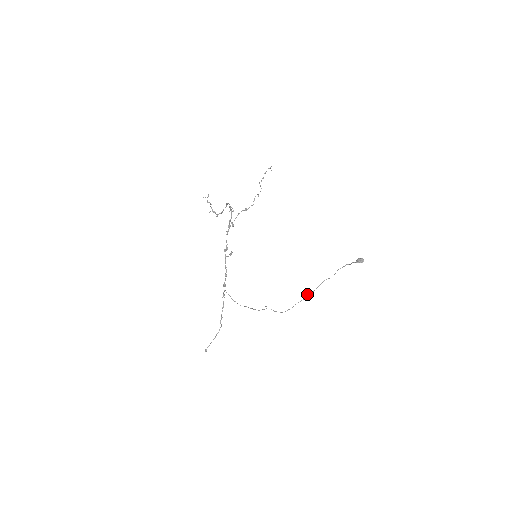
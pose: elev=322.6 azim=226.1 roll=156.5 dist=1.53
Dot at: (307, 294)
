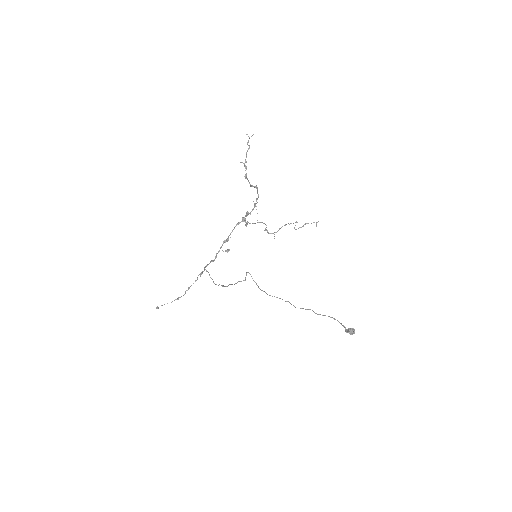
Dot at: (288, 301)
